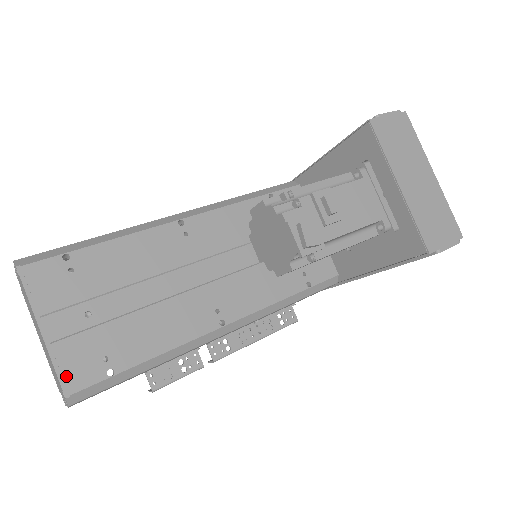
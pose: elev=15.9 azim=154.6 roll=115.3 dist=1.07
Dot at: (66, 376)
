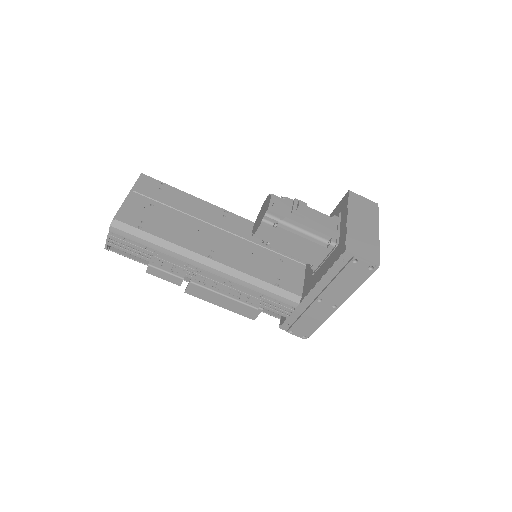
Dot at: (121, 213)
